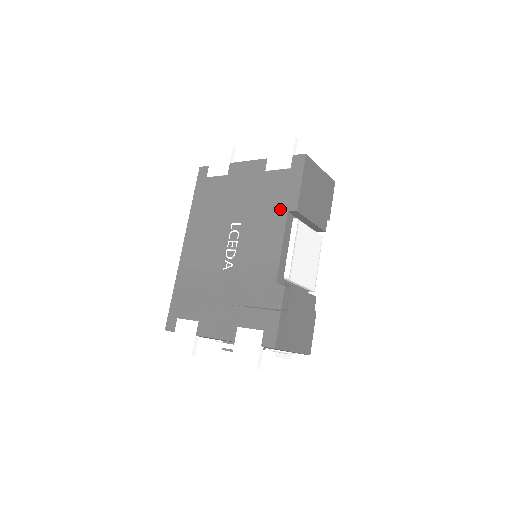
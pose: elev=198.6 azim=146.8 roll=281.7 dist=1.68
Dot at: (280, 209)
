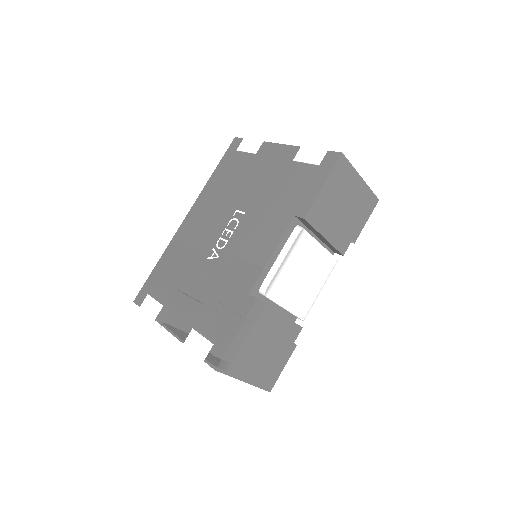
Dot at: (288, 210)
